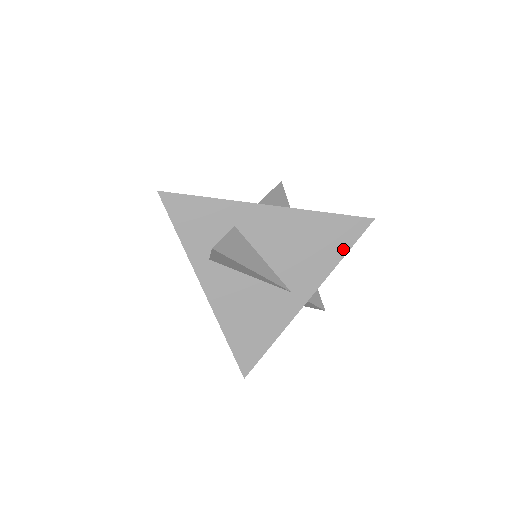
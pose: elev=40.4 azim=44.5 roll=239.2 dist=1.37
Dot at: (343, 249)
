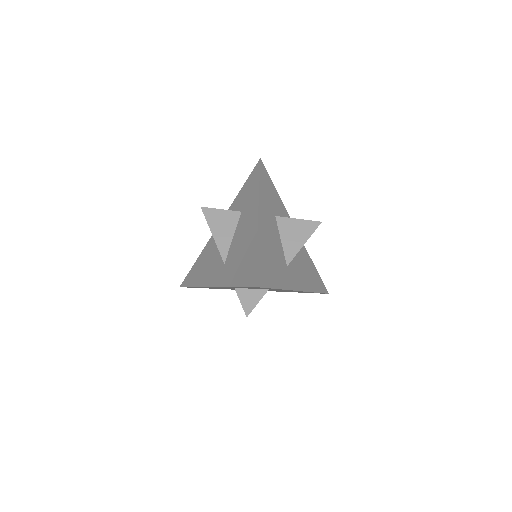
Dot at: (299, 292)
